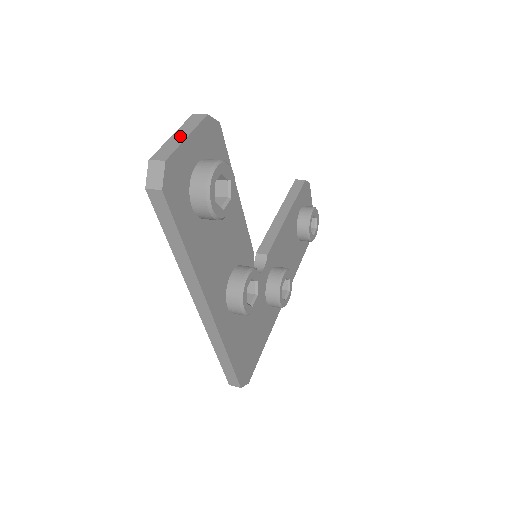
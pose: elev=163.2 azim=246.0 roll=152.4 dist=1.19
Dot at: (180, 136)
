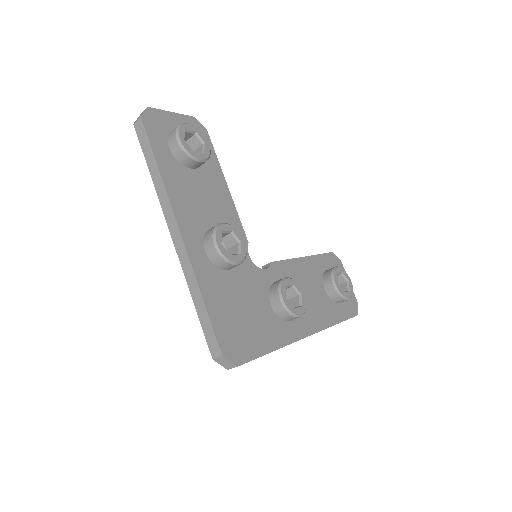
Dot at: occluded
